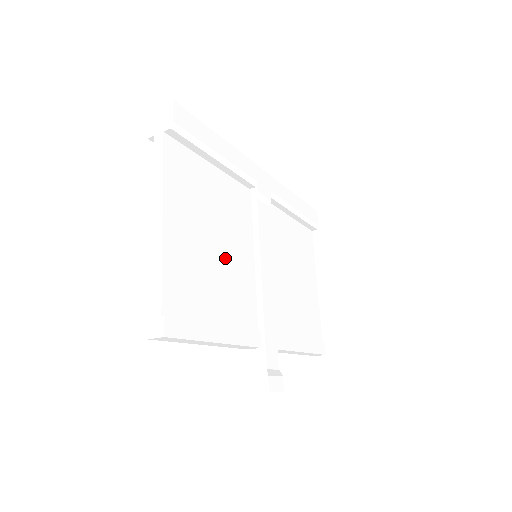
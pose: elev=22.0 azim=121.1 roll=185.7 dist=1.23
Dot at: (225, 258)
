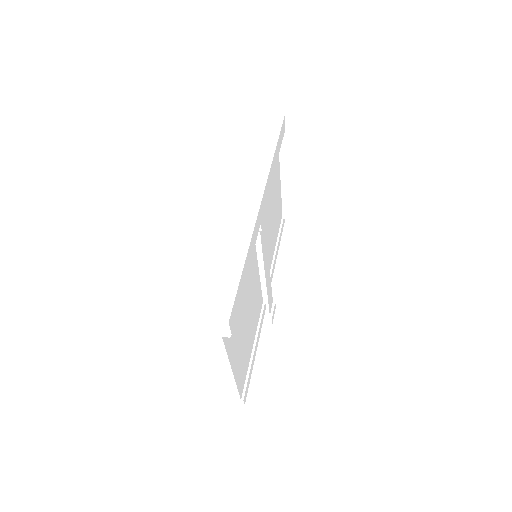
Dot at: (250, 310)
